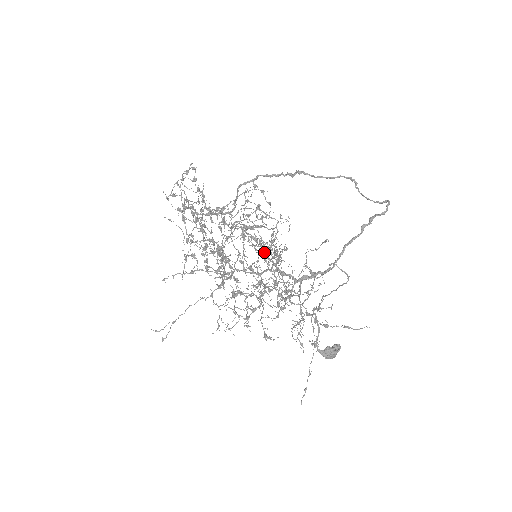
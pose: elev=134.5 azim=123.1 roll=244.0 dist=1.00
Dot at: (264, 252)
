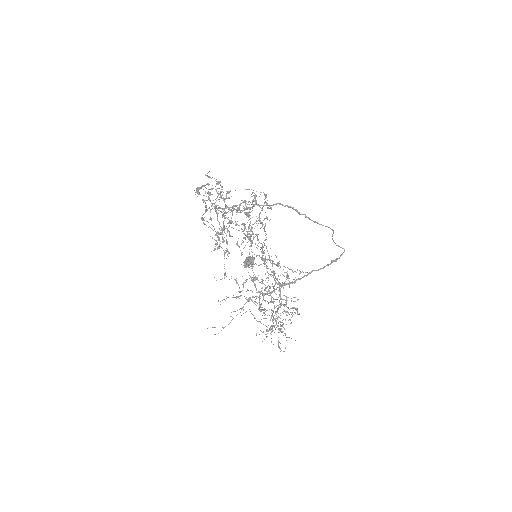
Dot at: (253, 239)
